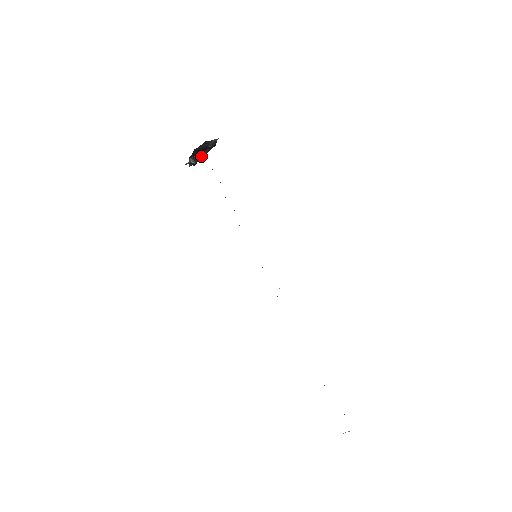
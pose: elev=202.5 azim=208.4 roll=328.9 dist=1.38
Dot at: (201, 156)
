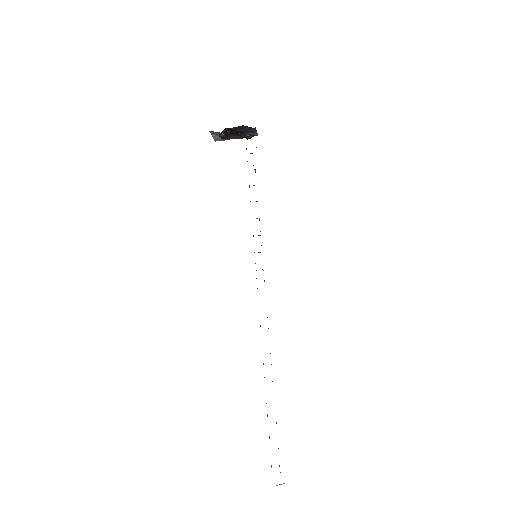
Dot at: occluded
